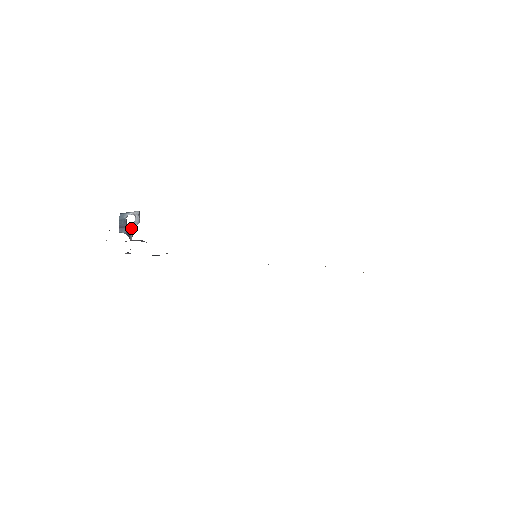
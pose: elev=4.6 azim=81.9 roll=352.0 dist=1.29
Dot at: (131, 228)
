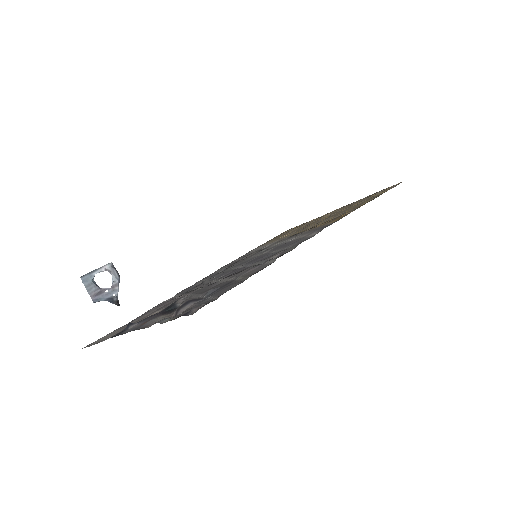
Dot at: (112, 290)
